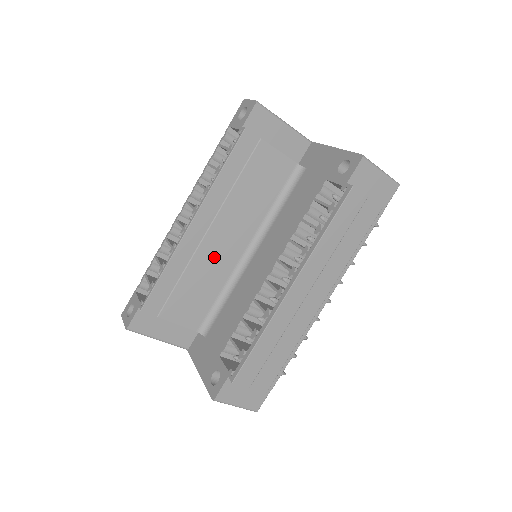
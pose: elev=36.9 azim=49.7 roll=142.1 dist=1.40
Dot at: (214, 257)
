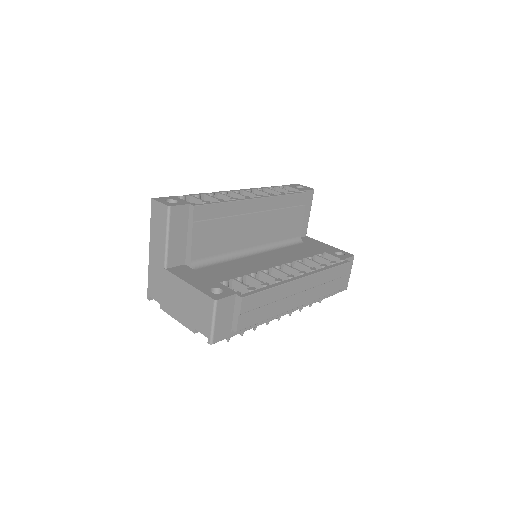
Dot at: (242, 230)
